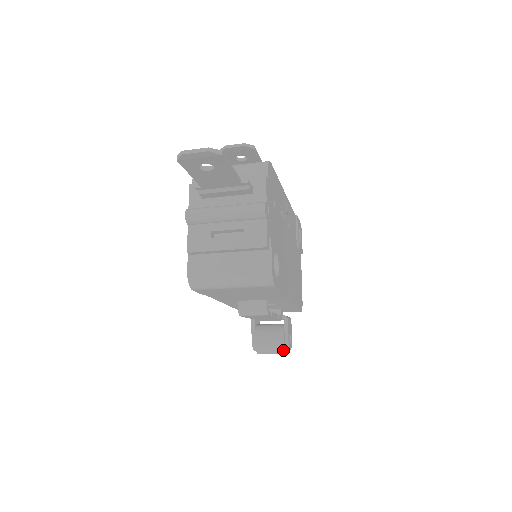
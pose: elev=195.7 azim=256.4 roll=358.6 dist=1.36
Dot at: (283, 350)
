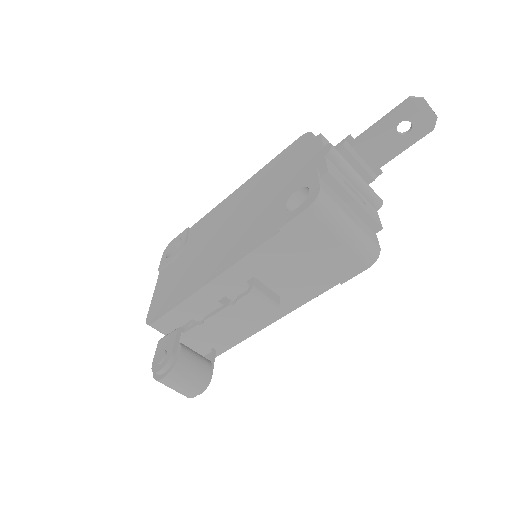
Dot at: (203, 386)
